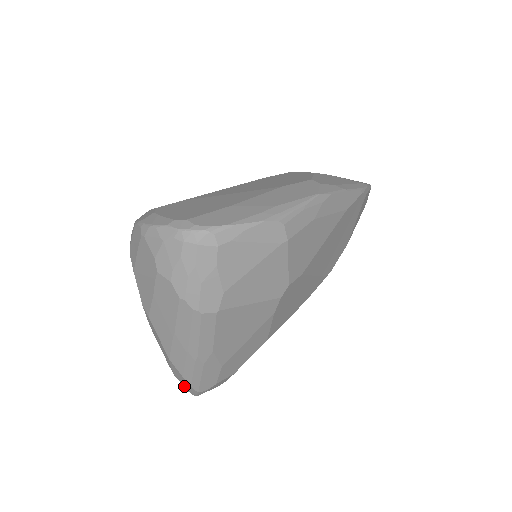
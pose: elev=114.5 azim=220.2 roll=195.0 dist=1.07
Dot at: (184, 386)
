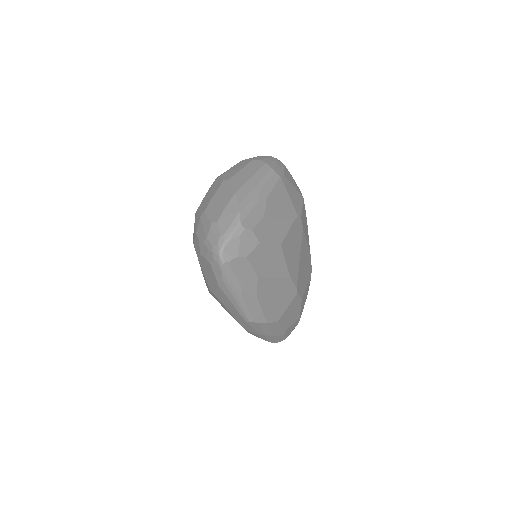
Dot at: (222, 229)
